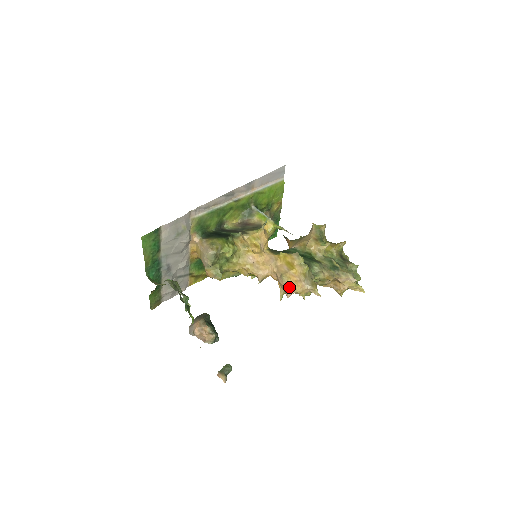
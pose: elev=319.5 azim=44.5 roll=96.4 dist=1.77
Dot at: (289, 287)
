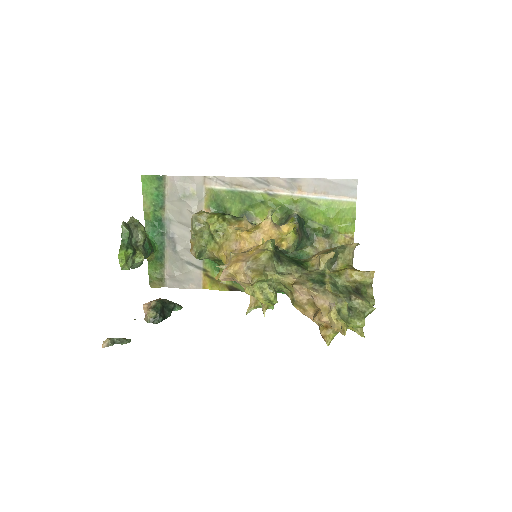
Dot at: (228, 265)
